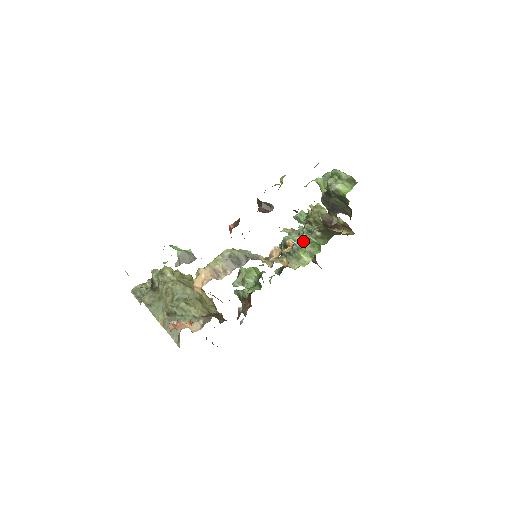
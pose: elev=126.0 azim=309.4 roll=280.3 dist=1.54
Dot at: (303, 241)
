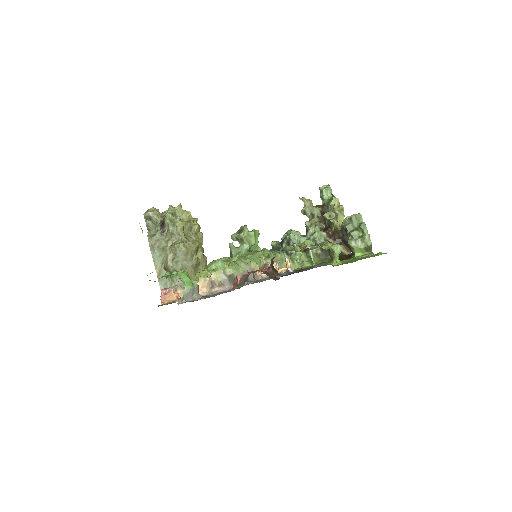
Dot at: (303, 250)
